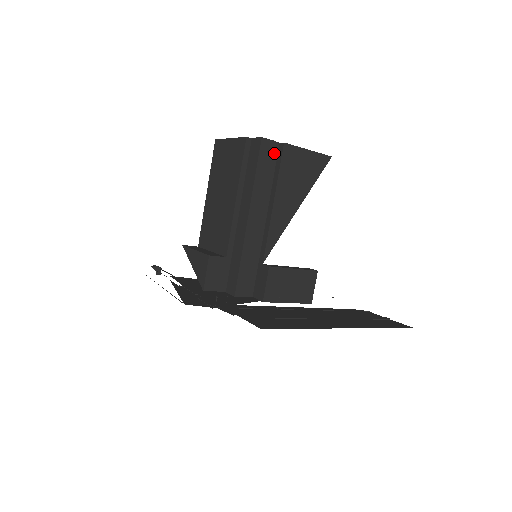
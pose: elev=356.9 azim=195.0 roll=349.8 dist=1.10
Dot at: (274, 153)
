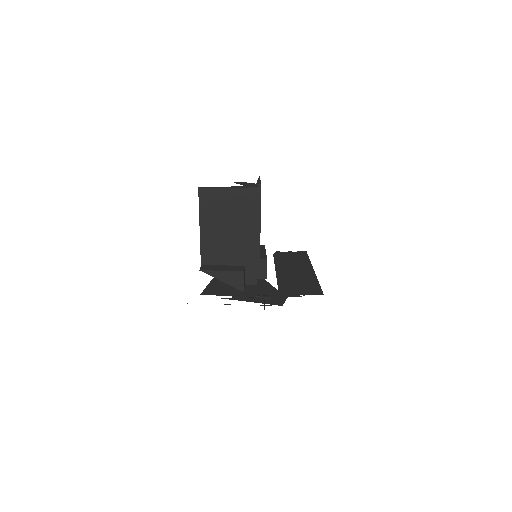
Dot at: occluded
